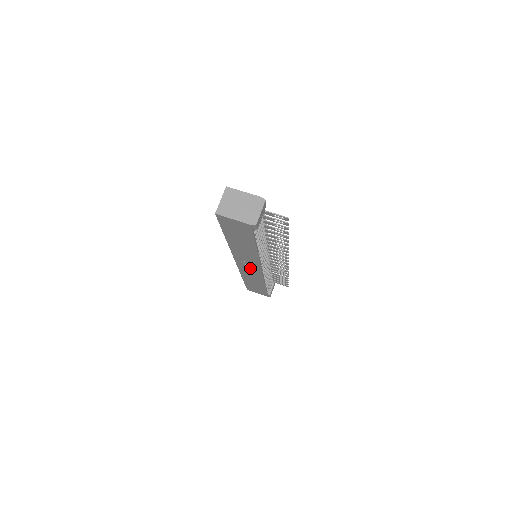
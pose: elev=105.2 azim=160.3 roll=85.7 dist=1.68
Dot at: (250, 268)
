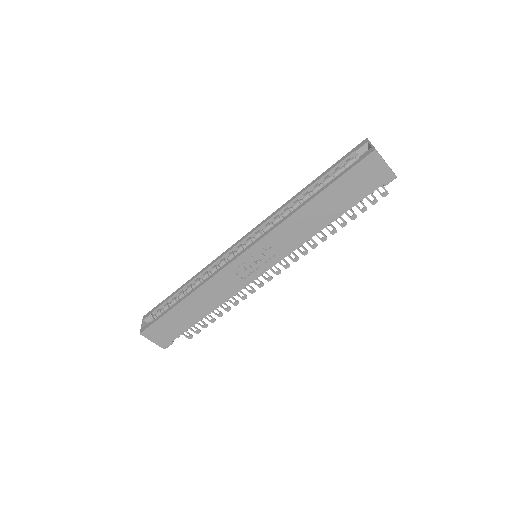
Dot at: (251, 266)
